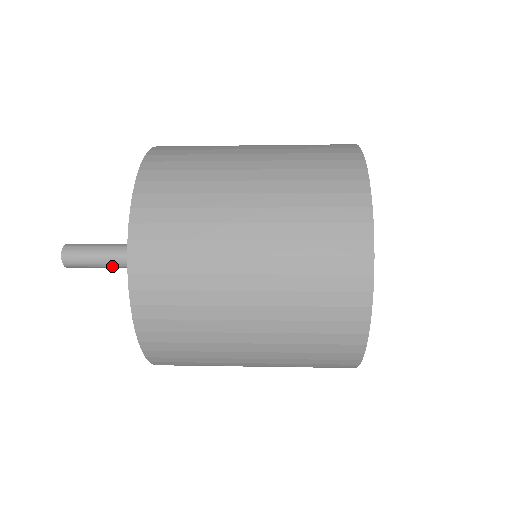
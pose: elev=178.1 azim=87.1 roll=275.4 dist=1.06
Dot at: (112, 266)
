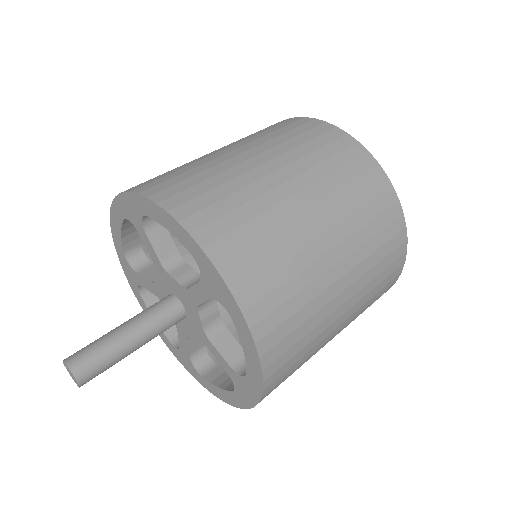
Dot at: (135, 347)
